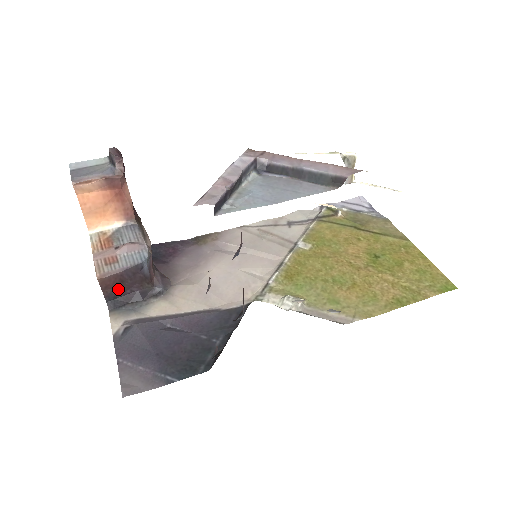
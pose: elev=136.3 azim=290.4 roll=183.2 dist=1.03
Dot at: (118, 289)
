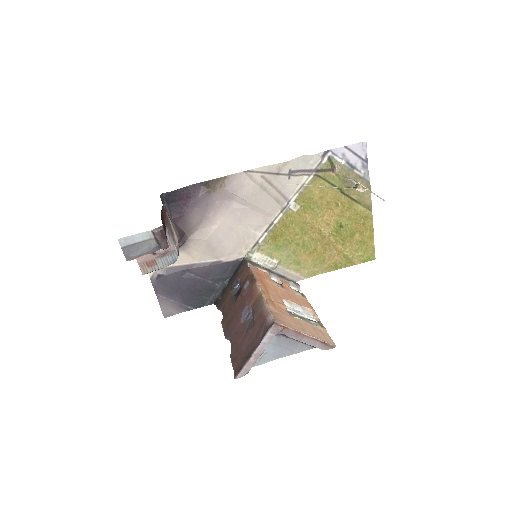
Dot at: occluded
